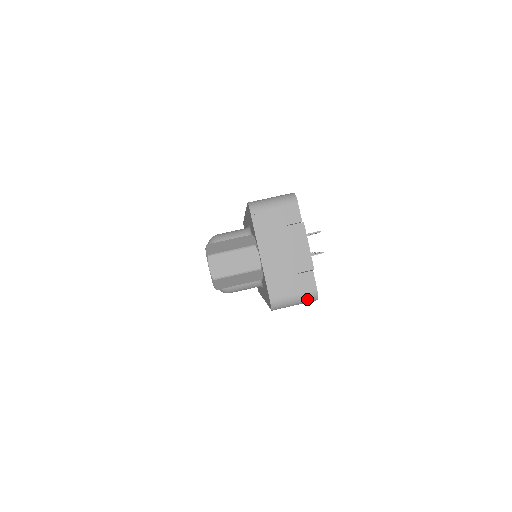
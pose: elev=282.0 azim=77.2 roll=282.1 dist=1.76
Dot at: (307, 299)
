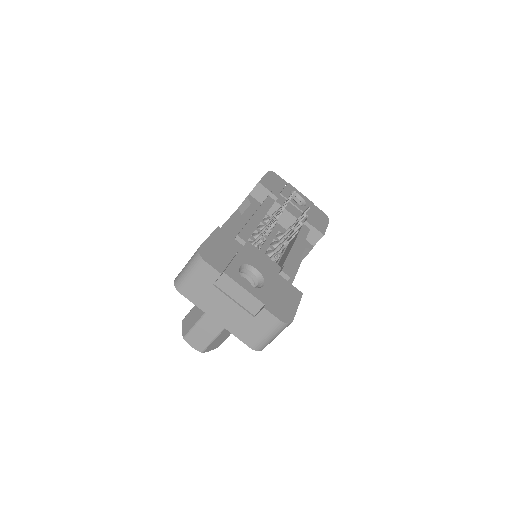
Dot at: (280, 330)
